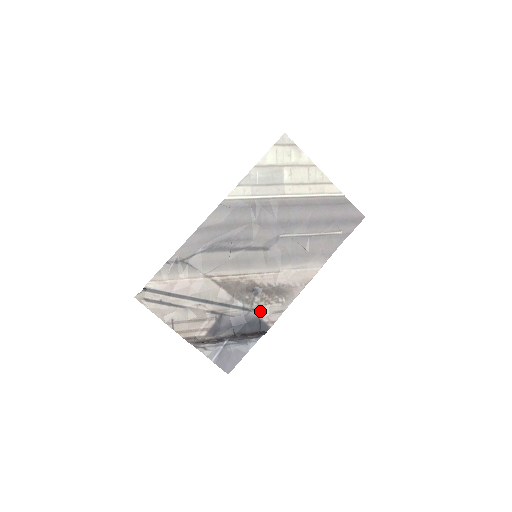
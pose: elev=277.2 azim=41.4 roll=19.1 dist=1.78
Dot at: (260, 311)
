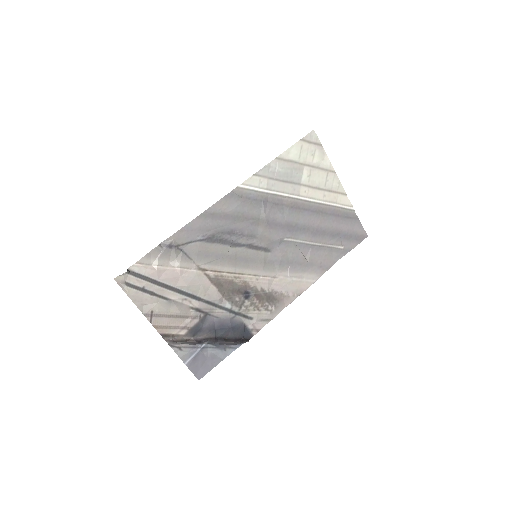
Dot at: (247, 316)
